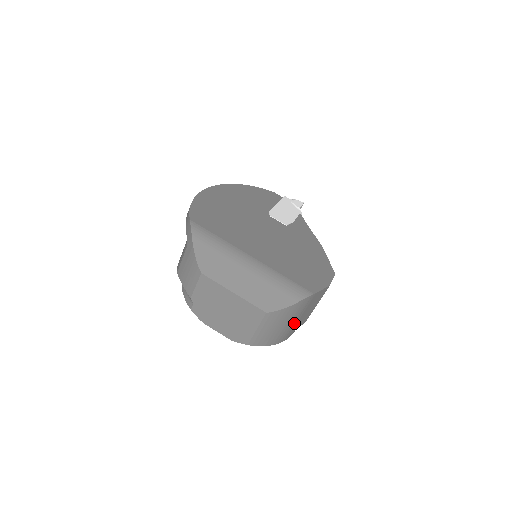
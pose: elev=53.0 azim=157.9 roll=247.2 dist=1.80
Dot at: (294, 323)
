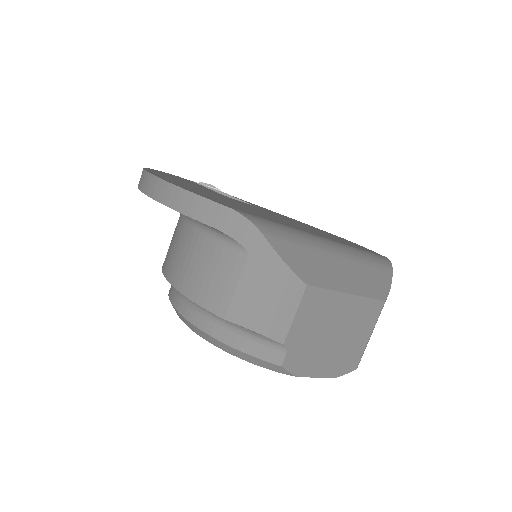
Dot at: occluded
